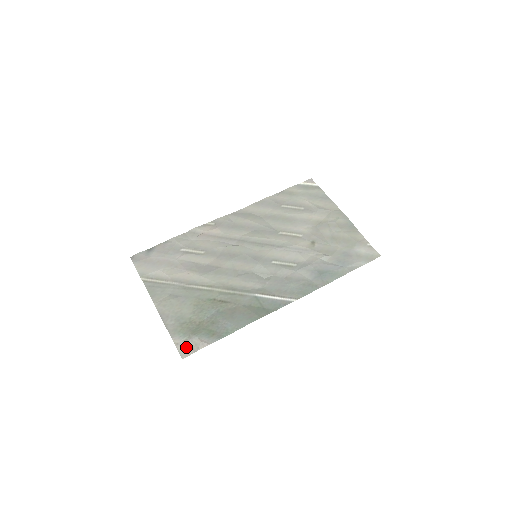
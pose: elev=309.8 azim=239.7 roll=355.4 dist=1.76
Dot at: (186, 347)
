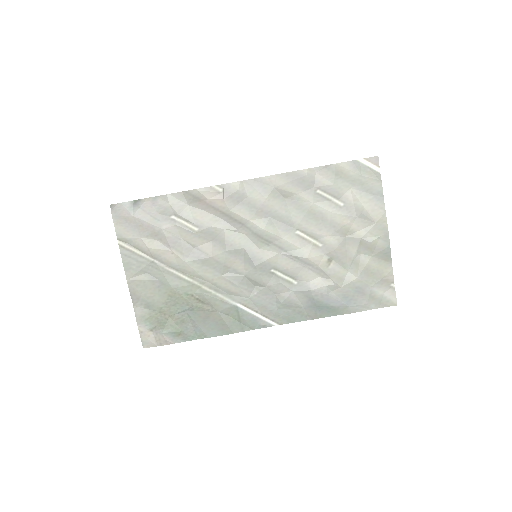
Dot at: (149, 338)
